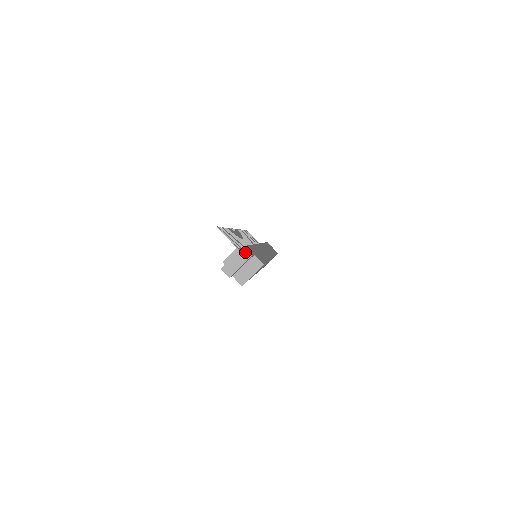
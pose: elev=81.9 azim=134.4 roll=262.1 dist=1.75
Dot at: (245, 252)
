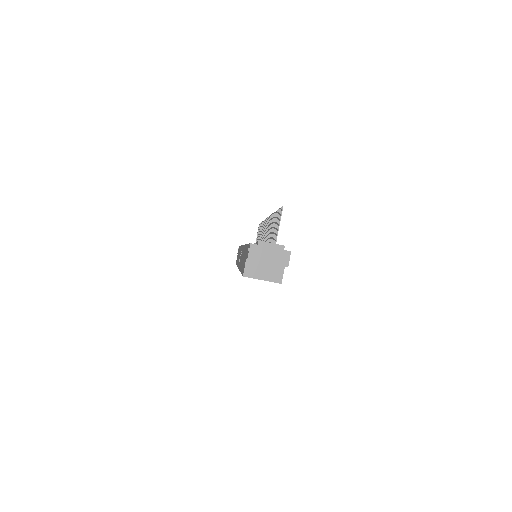
Dot at: (286, 257)
